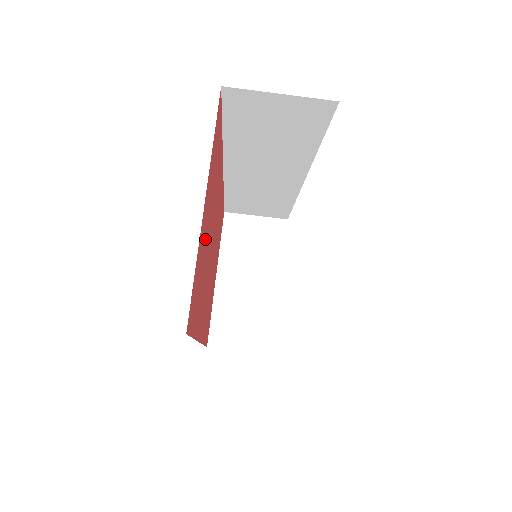
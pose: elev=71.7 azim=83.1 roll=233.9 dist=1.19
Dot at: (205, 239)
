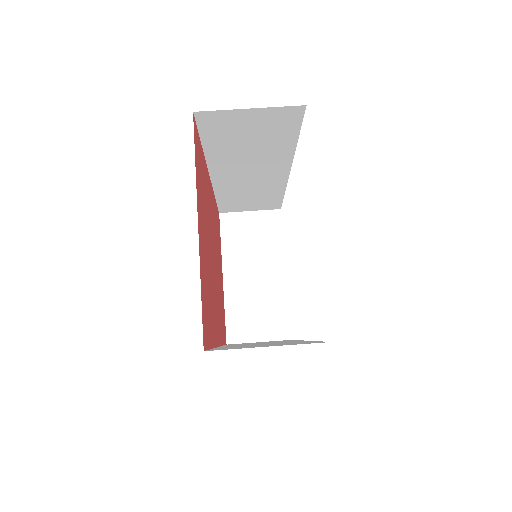
Dot at: (205, 256)
